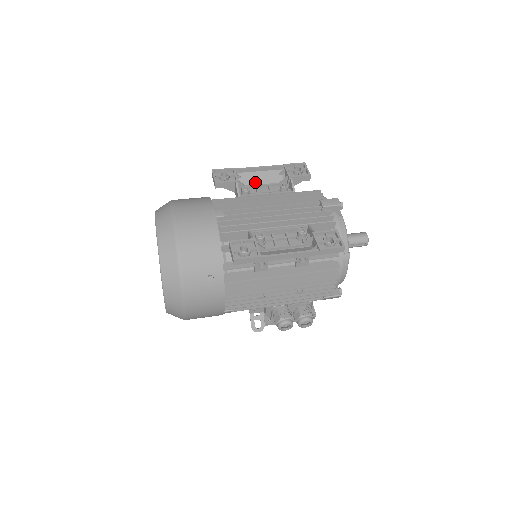
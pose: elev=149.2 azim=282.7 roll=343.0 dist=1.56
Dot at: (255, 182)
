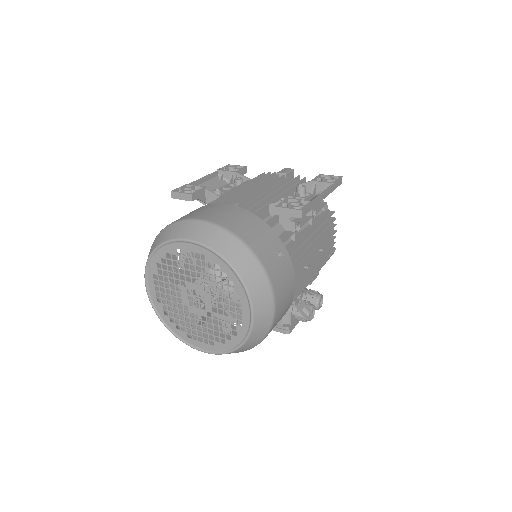
Dot at: occluded
